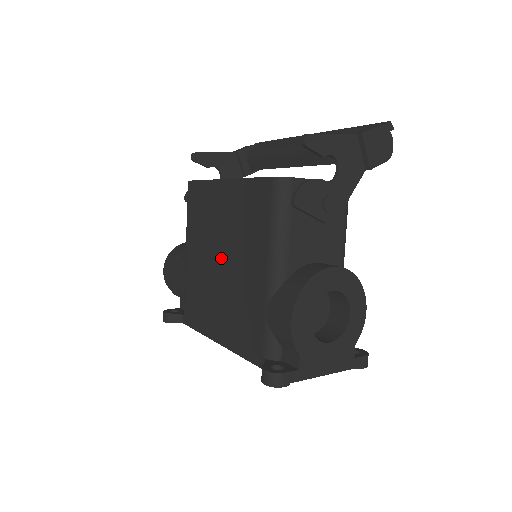
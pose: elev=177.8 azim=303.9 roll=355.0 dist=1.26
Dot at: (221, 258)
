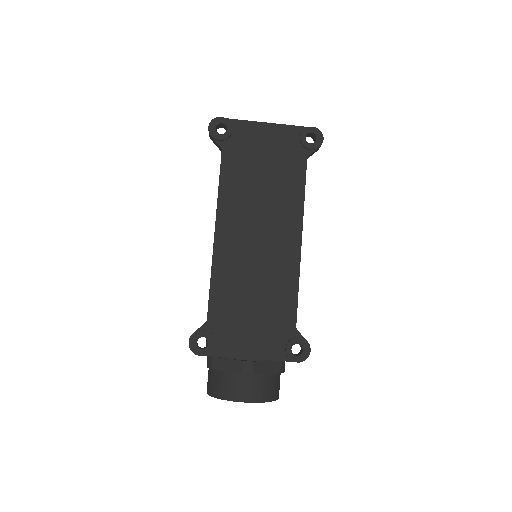
Dot at: occluded
